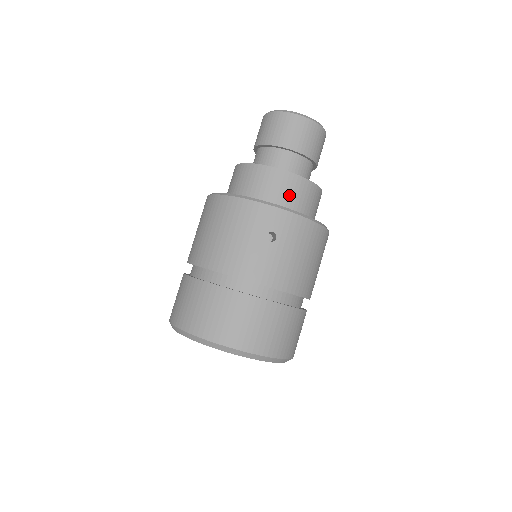
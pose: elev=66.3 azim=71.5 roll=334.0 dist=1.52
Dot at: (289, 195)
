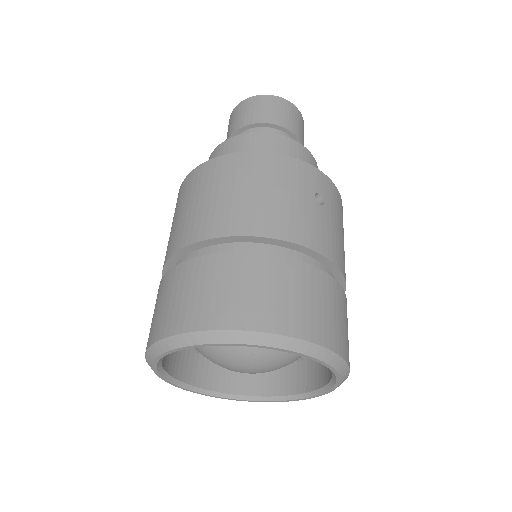
Dot at: occluded
